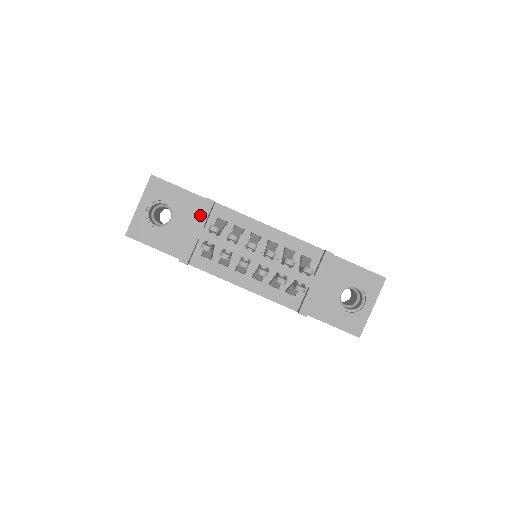
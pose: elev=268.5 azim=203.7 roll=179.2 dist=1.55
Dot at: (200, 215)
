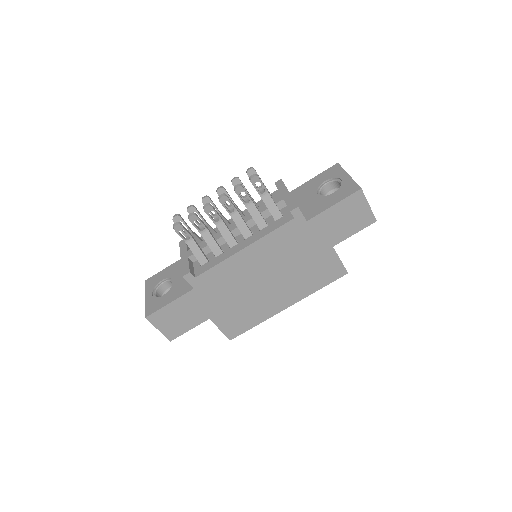
Dot at: (181, 250)
